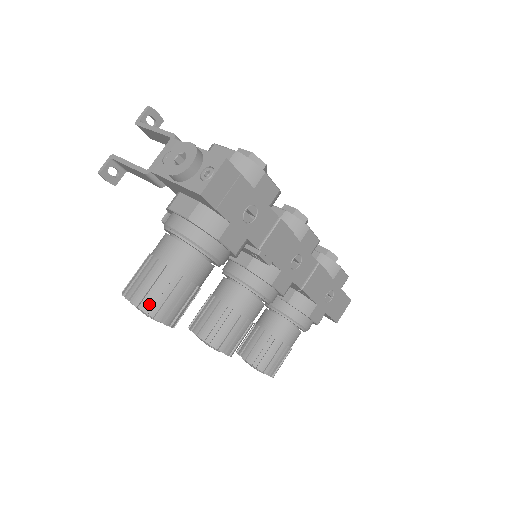
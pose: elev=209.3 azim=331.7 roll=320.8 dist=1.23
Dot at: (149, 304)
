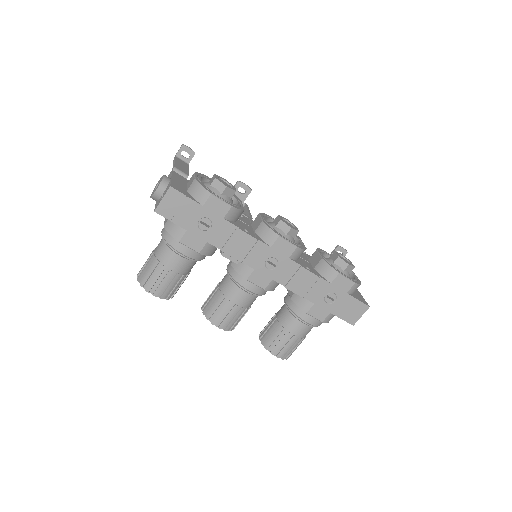
Dot at: (143, 281)
